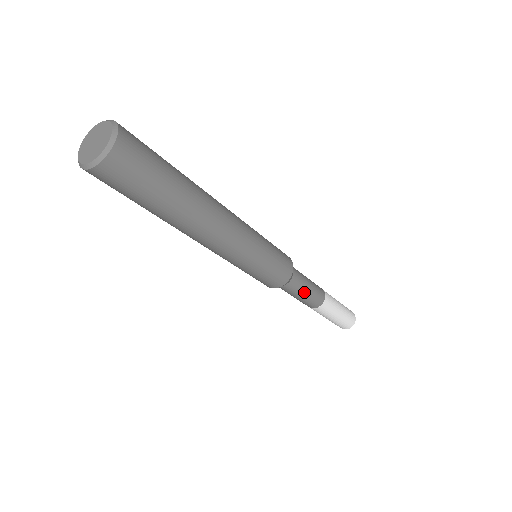
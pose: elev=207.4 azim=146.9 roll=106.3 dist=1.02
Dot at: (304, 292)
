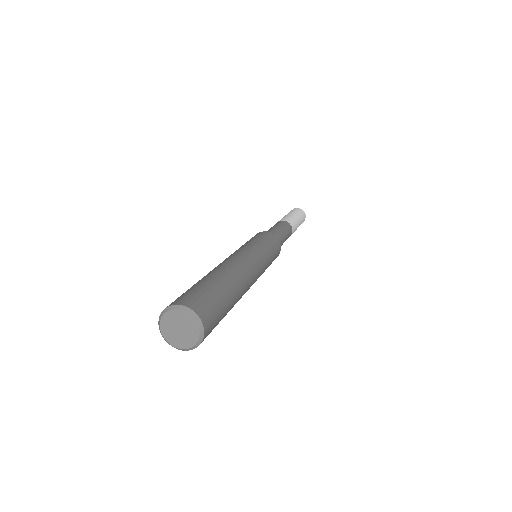
Dot at: occluded
